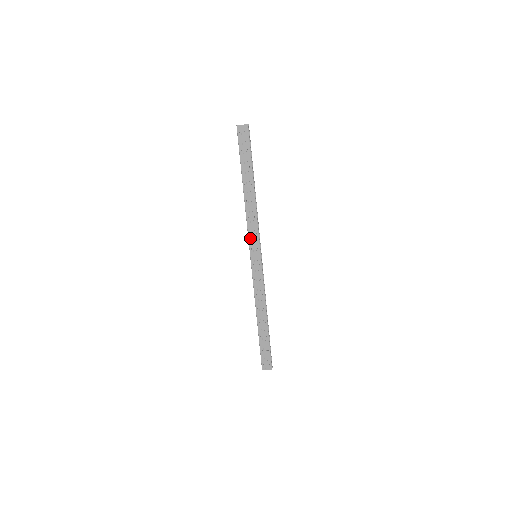
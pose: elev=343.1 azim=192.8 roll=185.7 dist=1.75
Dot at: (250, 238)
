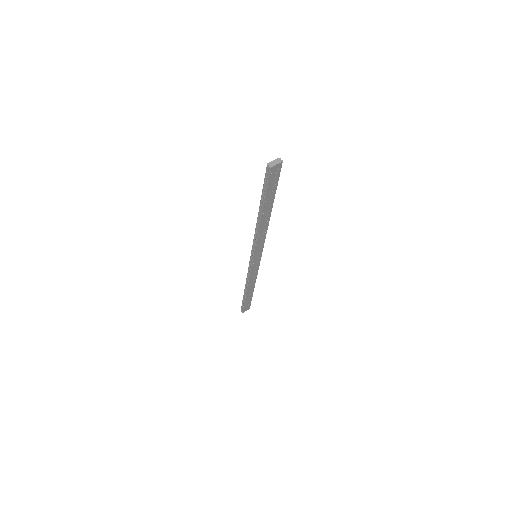
Dot at: (256, 249)
